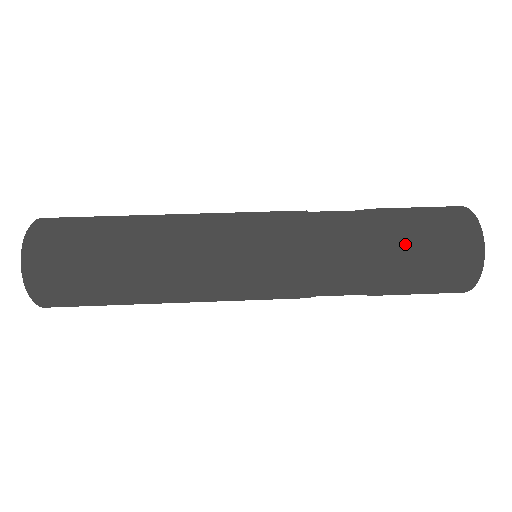
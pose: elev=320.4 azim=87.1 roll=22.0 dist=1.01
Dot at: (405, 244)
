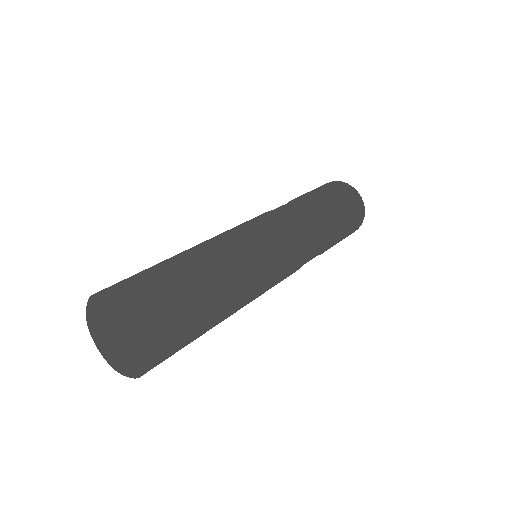
Dot at: (319, 195)
